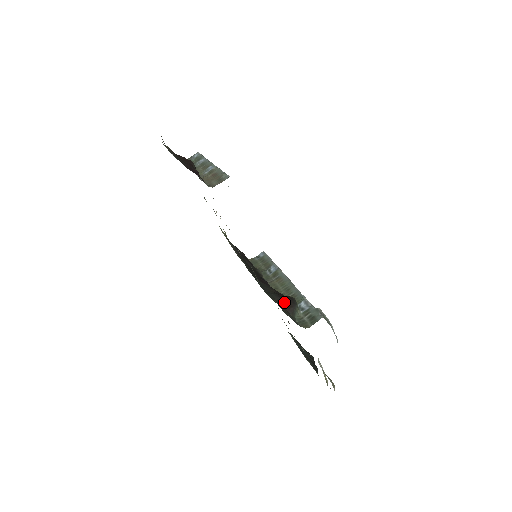
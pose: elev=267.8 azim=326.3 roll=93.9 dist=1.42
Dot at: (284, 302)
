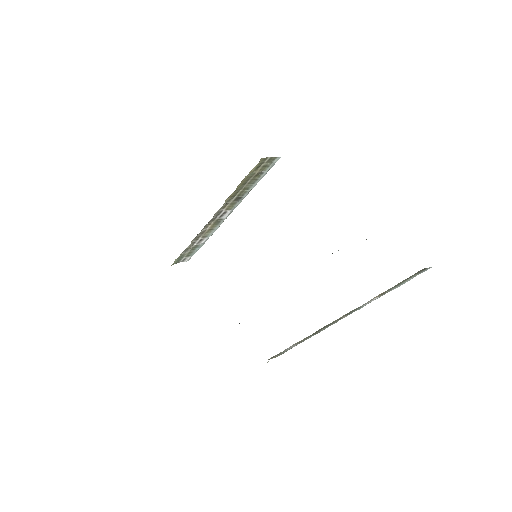
Dot at: occluded
